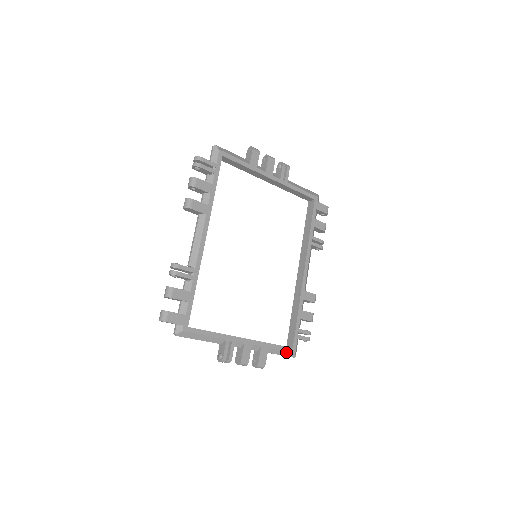
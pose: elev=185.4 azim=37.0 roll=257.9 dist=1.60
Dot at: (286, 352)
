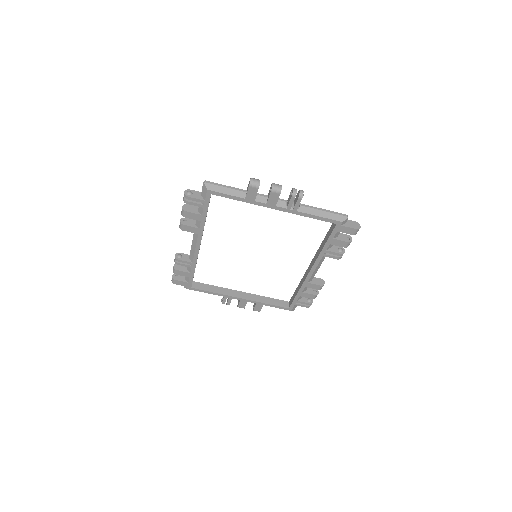
Dot at: occluded
